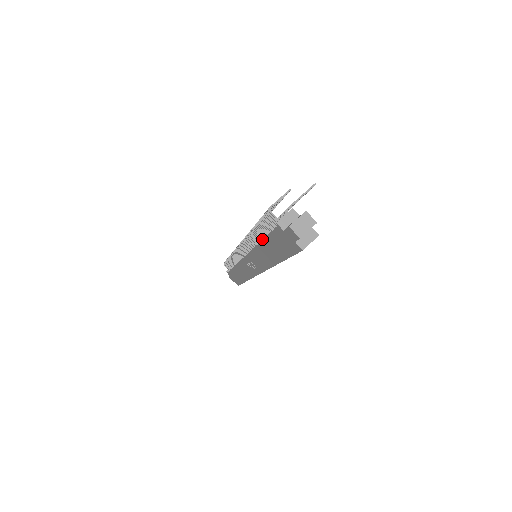
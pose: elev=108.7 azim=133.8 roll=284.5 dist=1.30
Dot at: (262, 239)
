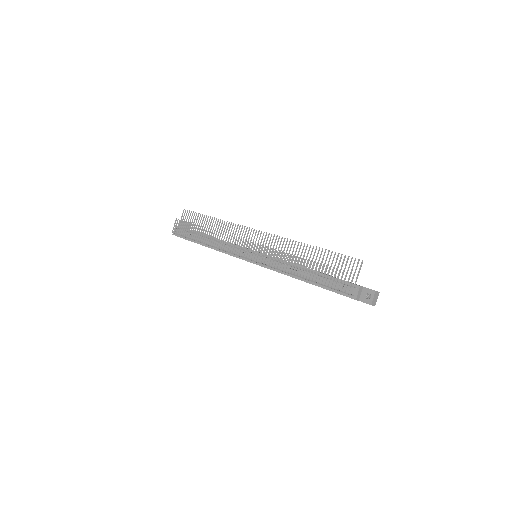
Dot at: occluded
